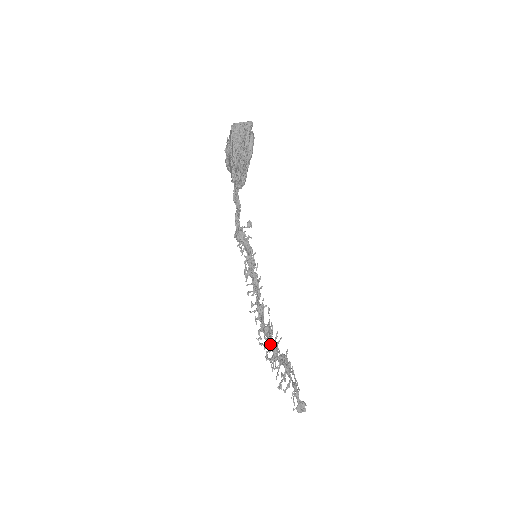
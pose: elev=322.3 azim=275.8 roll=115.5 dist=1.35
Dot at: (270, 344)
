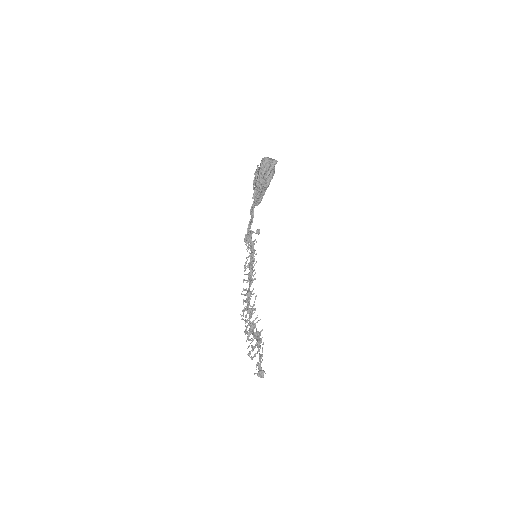
Dot at: (249, 322)
